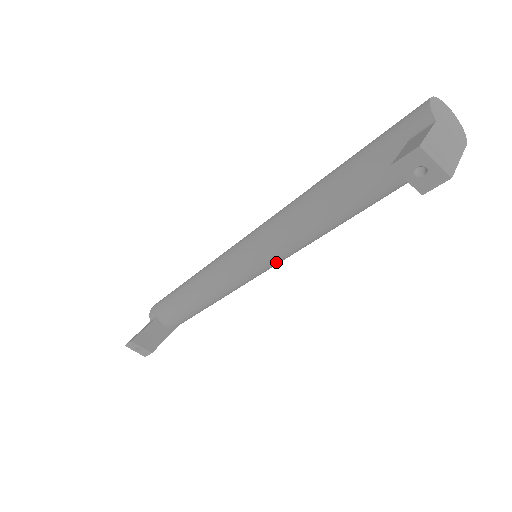
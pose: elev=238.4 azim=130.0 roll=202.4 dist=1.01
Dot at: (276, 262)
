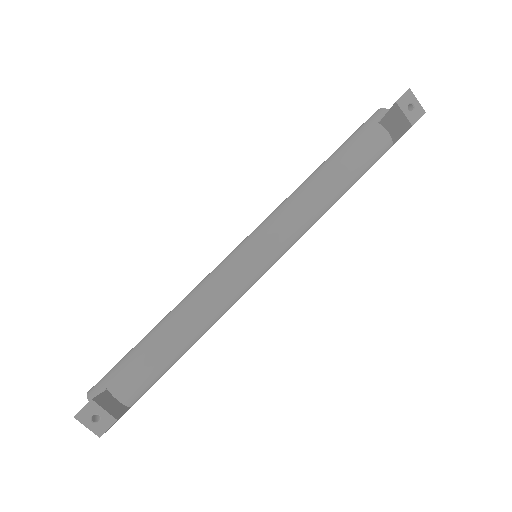
Dot at: (281, 252)
